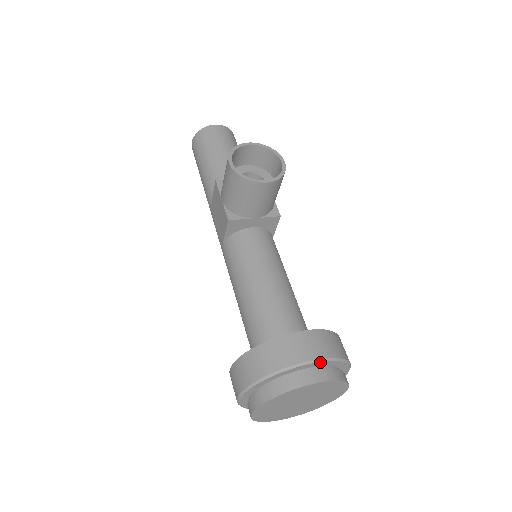
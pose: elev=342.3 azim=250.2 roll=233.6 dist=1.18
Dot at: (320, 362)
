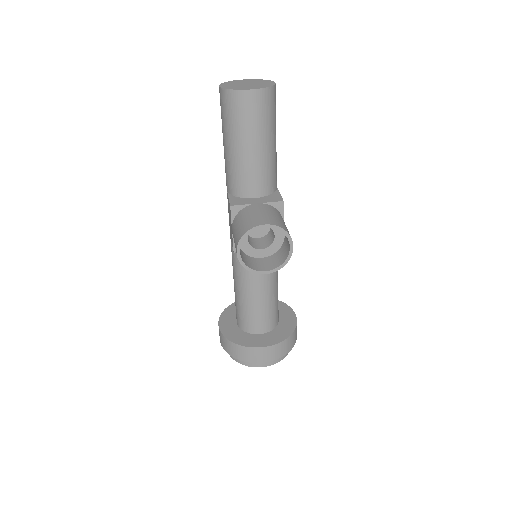
Dot at: (269, 361)
